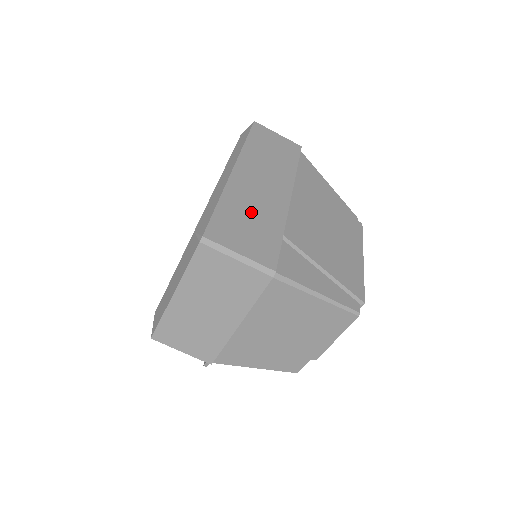
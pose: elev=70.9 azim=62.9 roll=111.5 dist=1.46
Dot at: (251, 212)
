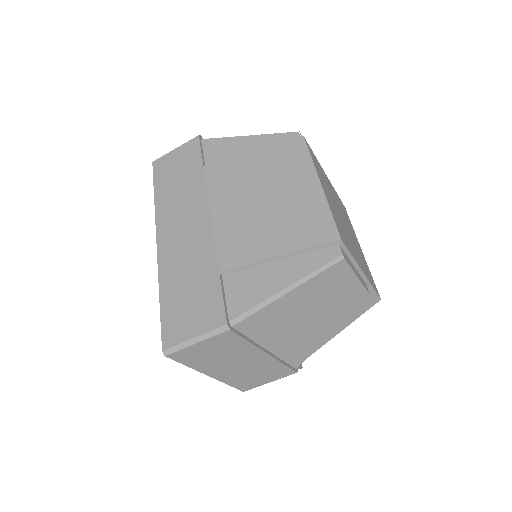
Dot at: (186, 278)
